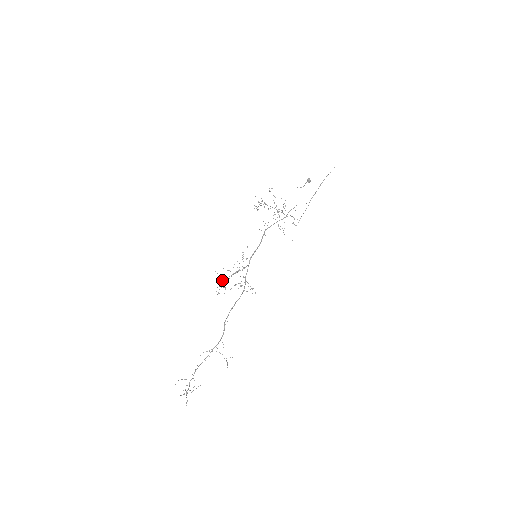
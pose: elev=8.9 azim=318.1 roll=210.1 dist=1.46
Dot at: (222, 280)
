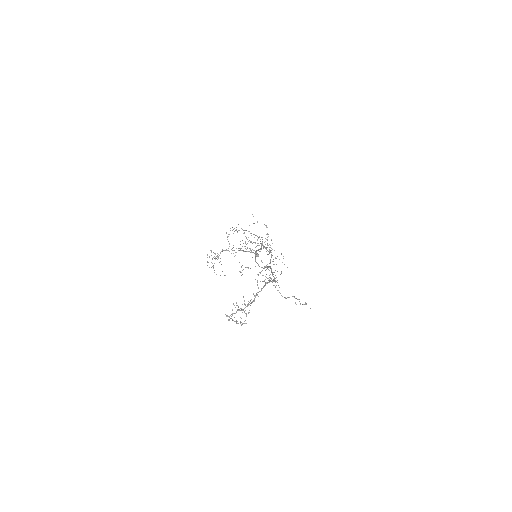
Dot at: occluded
